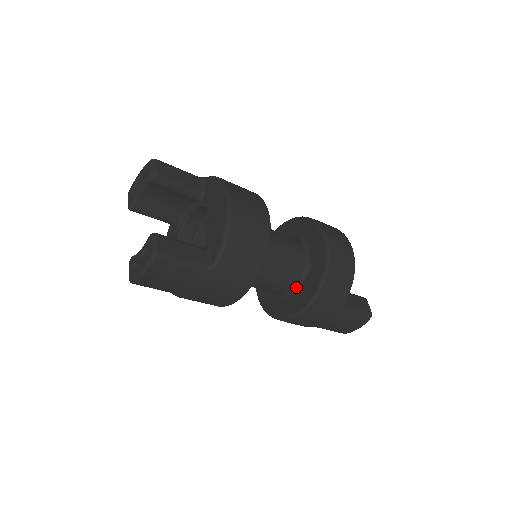
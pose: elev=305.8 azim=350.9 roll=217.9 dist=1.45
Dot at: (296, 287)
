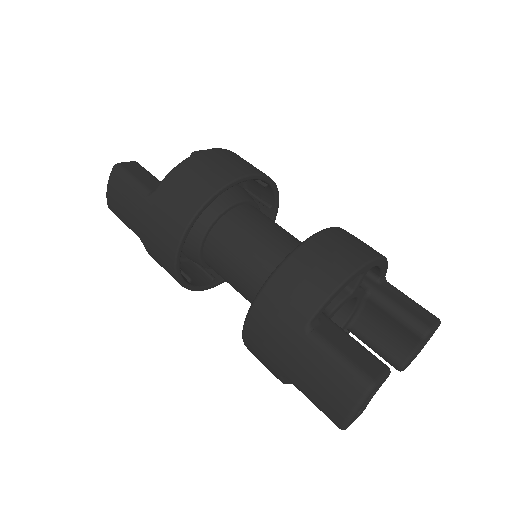
Dot at: occluded
